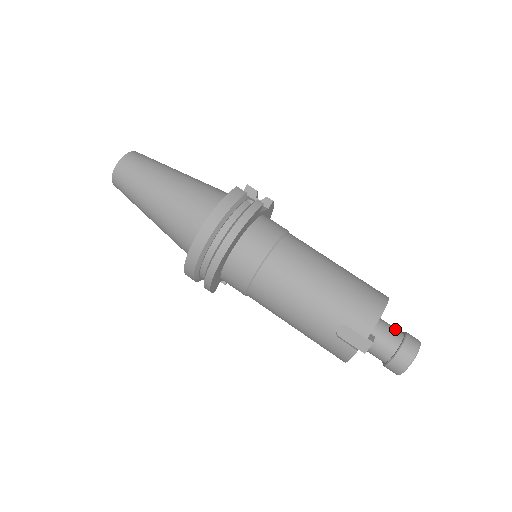
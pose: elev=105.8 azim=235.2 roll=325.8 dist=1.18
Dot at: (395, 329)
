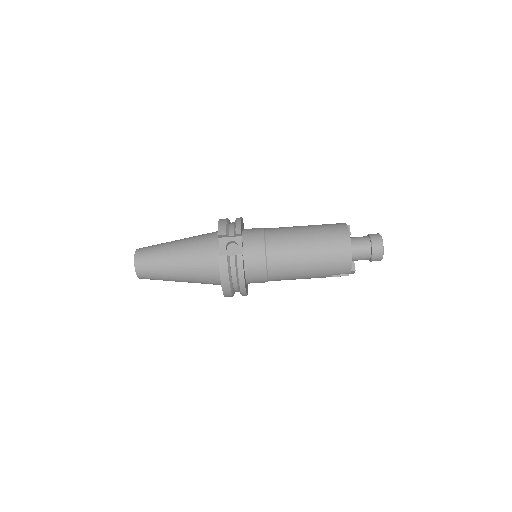
Dot at: (364, 245)
